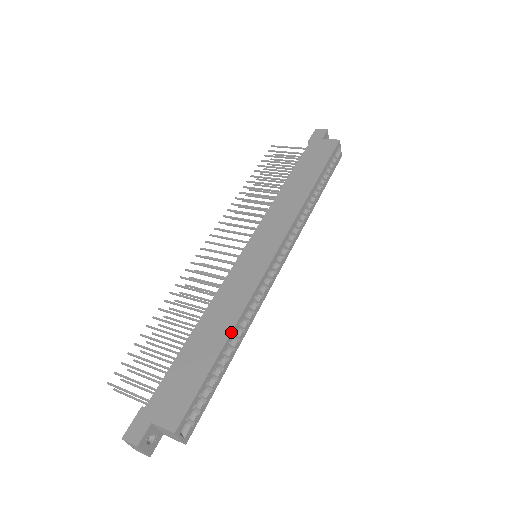
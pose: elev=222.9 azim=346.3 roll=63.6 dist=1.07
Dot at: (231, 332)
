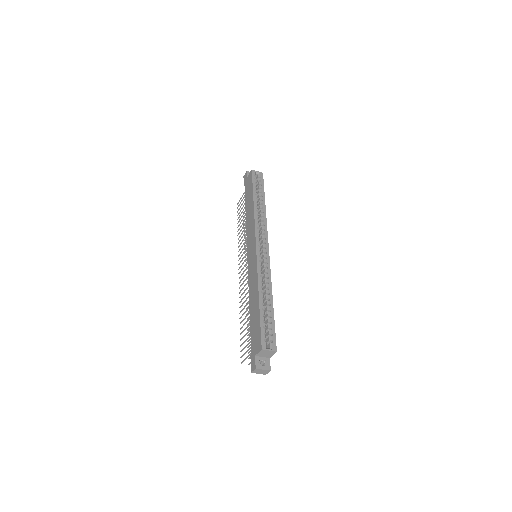
Dot at: (258, 294)
